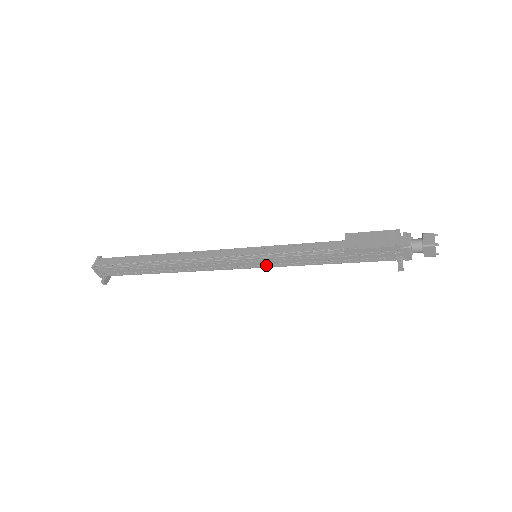
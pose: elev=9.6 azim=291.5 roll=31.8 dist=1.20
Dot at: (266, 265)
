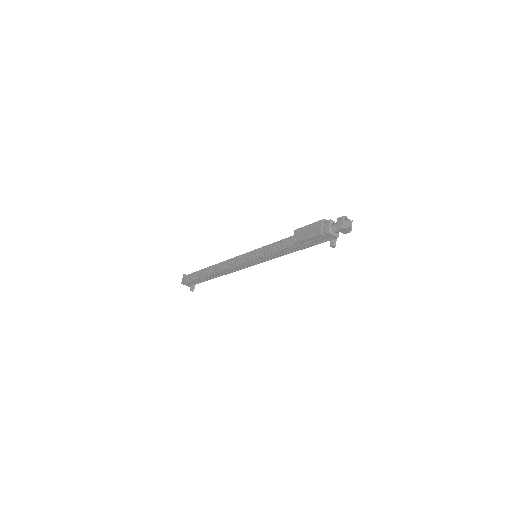
Dot at: (263, 261)
